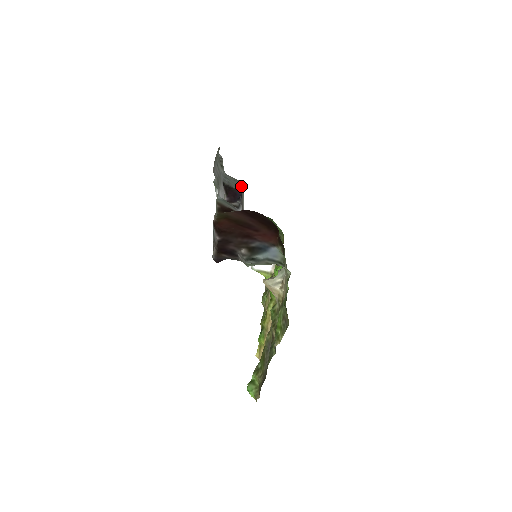
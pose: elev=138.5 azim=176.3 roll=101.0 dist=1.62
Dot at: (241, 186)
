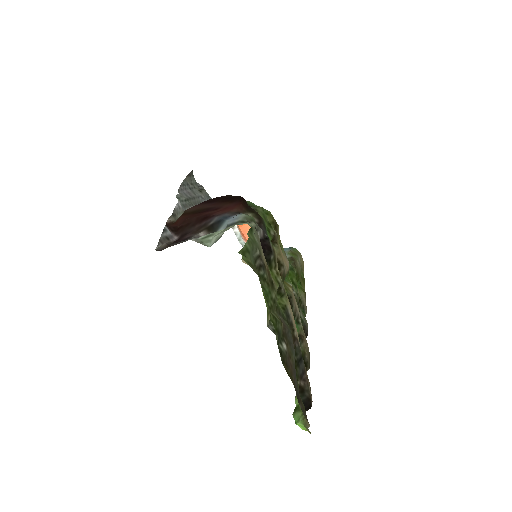
Dot at: occluded
